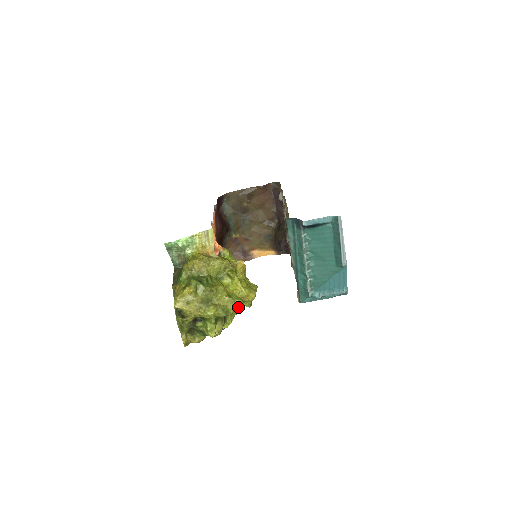
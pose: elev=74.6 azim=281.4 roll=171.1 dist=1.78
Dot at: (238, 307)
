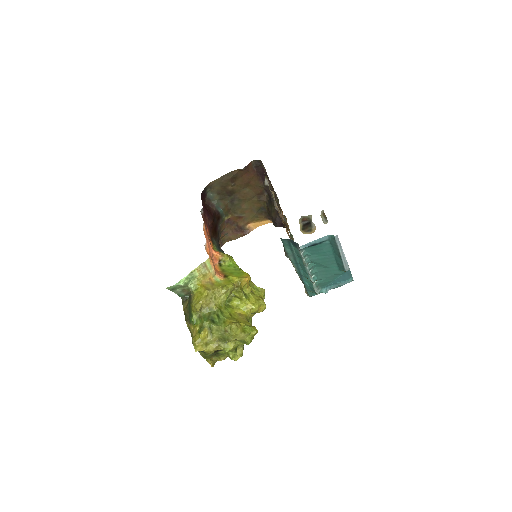
Dot at: (254, 335)
